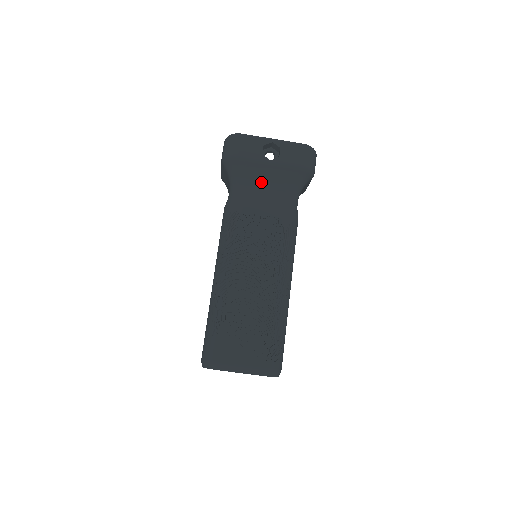
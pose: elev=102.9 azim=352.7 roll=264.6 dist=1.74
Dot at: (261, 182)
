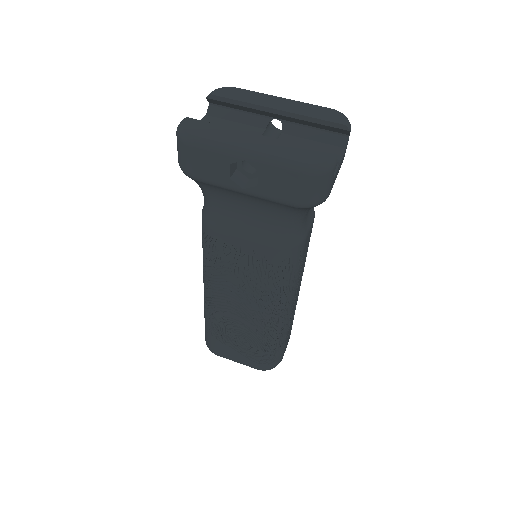
Dot at: (239, 203)
